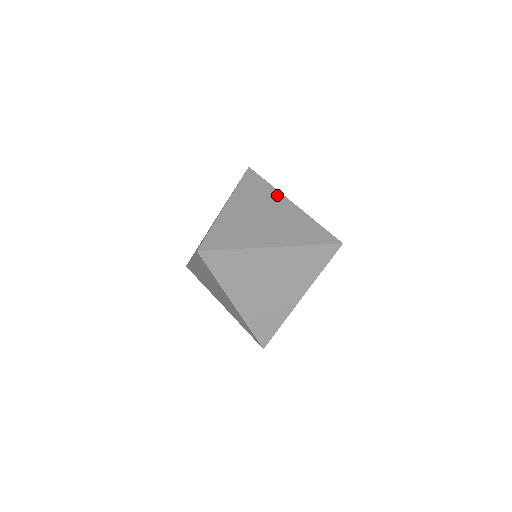
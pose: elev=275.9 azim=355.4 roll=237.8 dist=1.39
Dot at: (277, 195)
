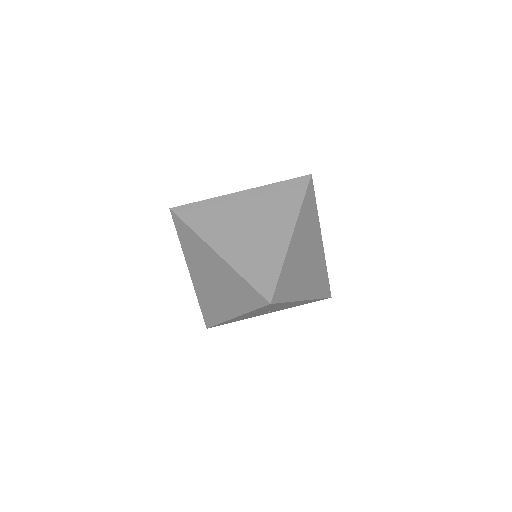
Dot at: (203, 246)
